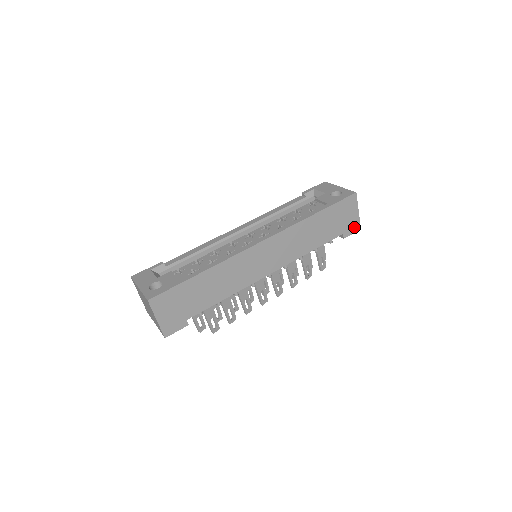
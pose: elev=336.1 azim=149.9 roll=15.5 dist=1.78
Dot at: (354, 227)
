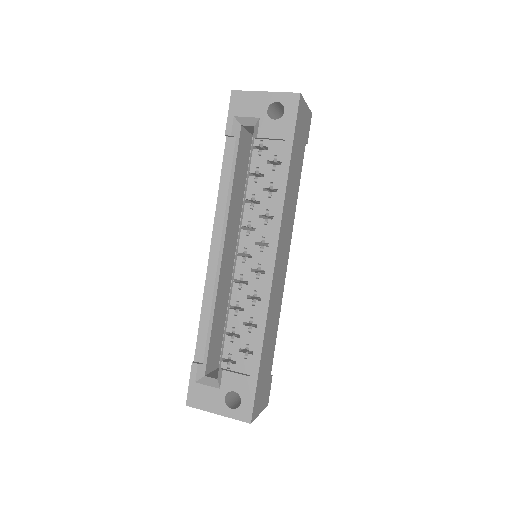
Dot at: (308, 122)
